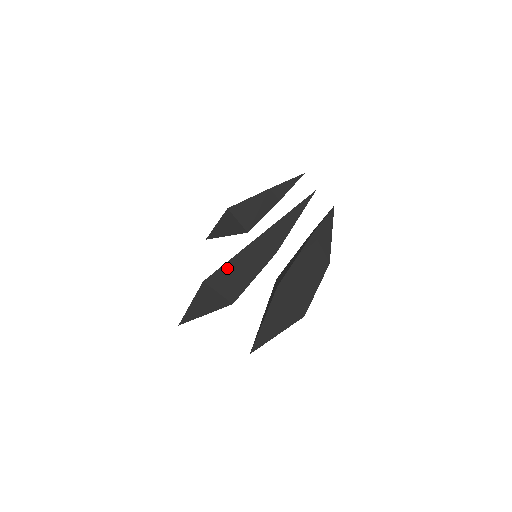
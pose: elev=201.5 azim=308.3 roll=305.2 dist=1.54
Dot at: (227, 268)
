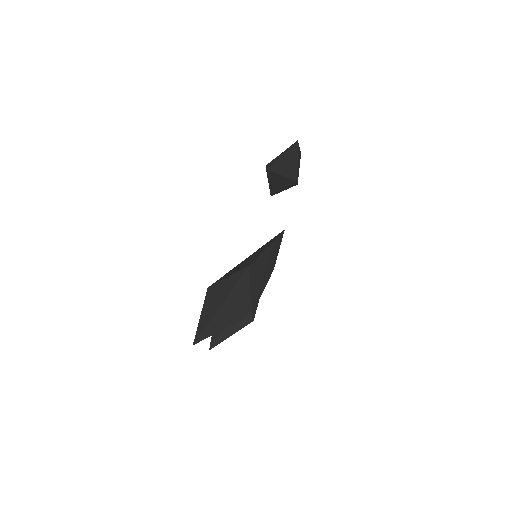
Dot at: (230, 271)
